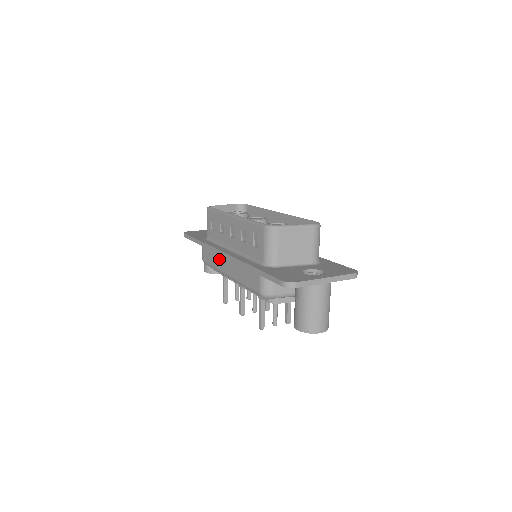
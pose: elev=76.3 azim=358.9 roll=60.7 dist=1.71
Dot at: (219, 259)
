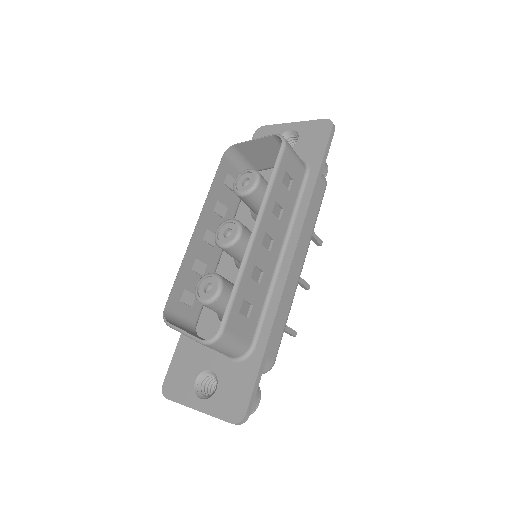
Dot at: occluded
